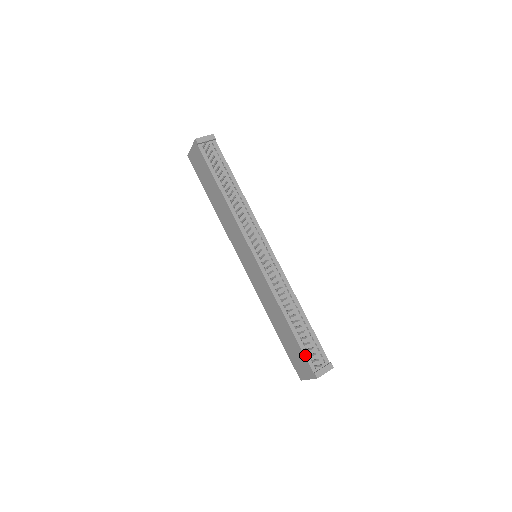
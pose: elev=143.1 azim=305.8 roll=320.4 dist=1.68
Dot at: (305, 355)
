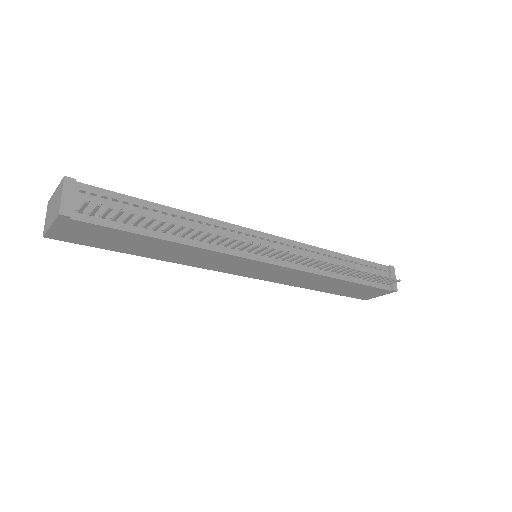
Dot at: (376, 287)
